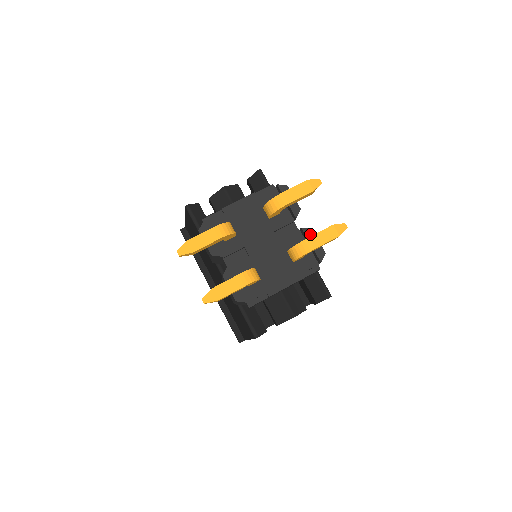
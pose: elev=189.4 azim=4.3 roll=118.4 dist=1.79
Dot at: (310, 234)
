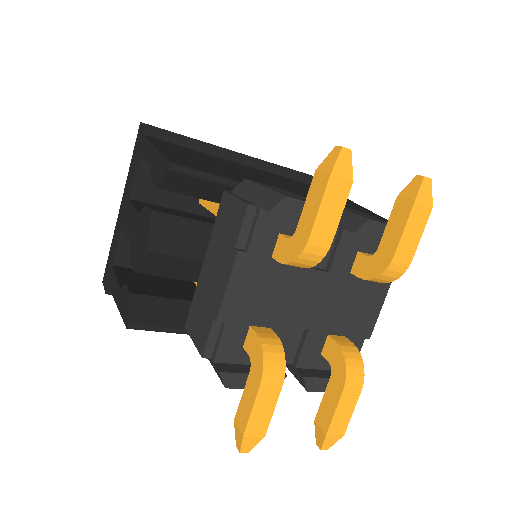
Dot at: (371, 229)
